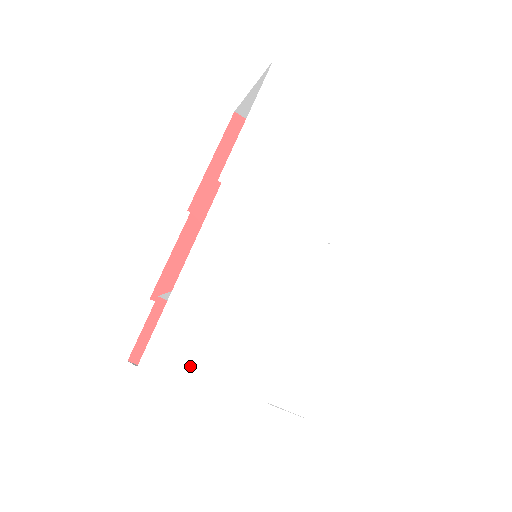
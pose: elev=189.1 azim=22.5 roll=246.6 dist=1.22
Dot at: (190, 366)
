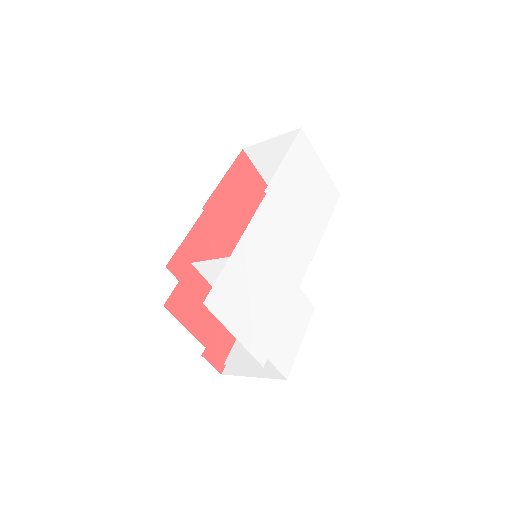
Dot at: (231, 315)
